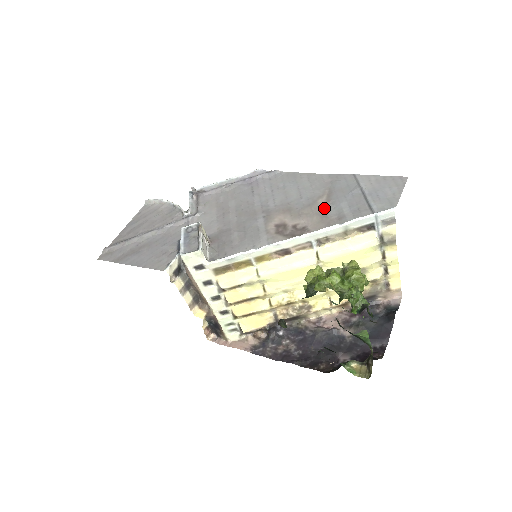
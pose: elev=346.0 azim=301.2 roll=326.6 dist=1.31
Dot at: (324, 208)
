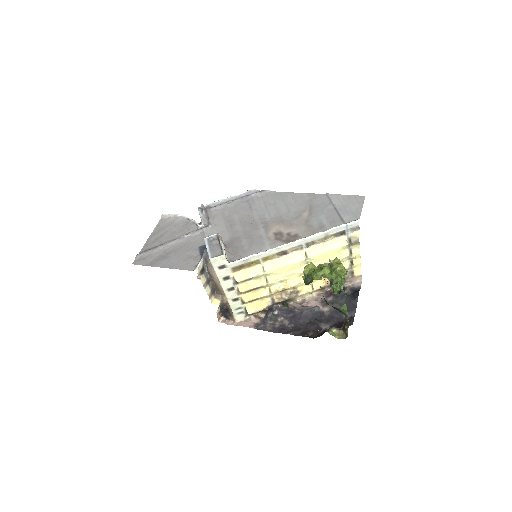
Dot at: (308, 220)
